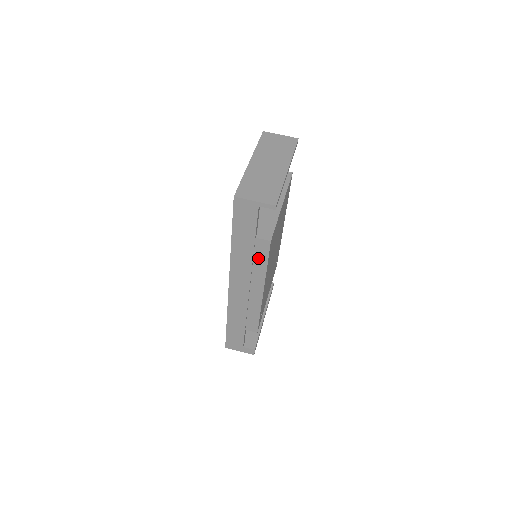
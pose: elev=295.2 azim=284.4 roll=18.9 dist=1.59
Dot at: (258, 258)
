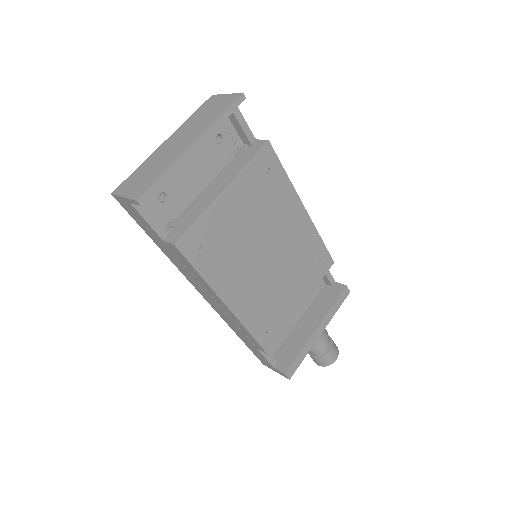
Dot at: (187, 265)
